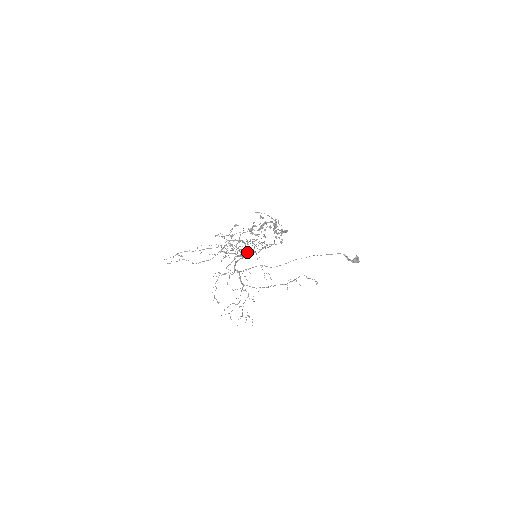
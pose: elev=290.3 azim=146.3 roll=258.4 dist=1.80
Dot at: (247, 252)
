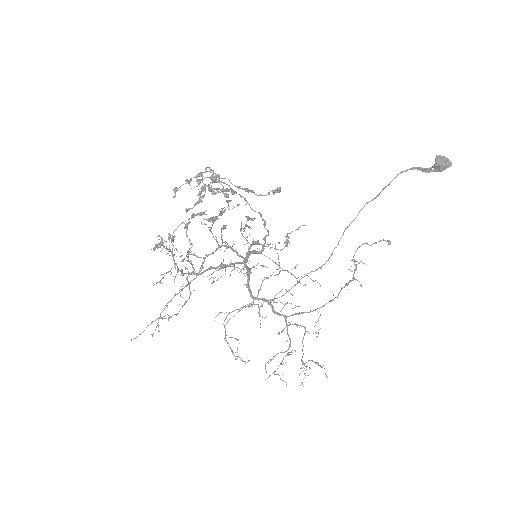
Dot at: (162, 239)
